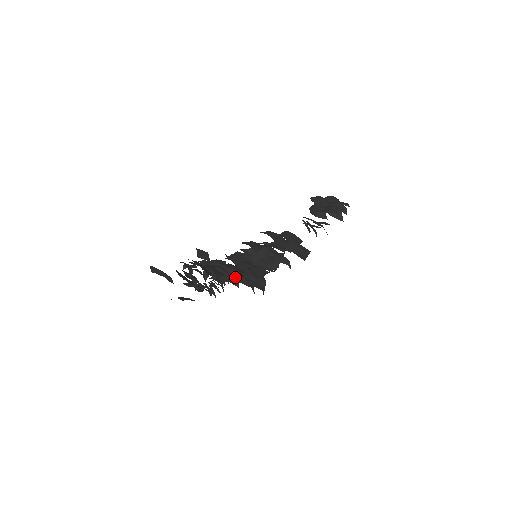
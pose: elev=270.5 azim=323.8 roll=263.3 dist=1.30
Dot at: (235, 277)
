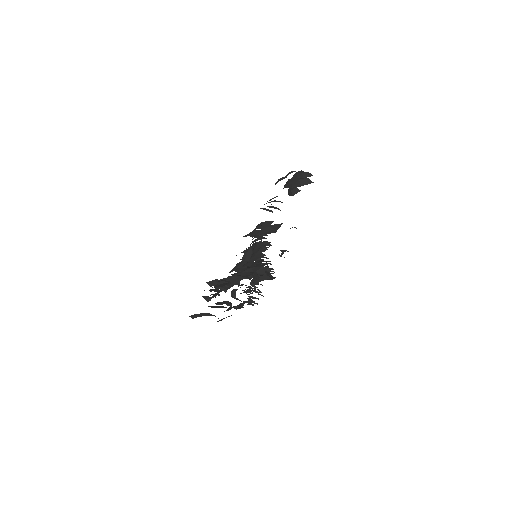
Dot at: (231, 280)
